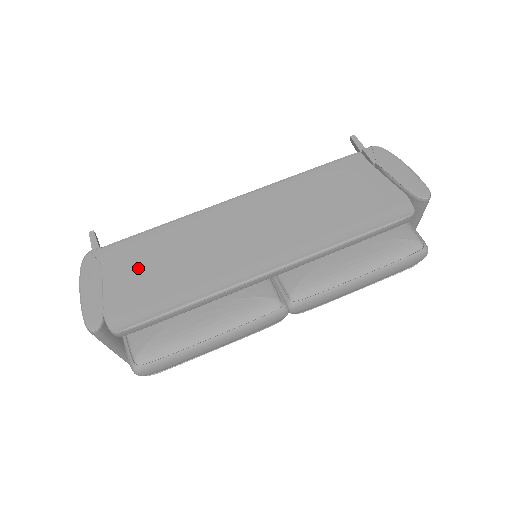
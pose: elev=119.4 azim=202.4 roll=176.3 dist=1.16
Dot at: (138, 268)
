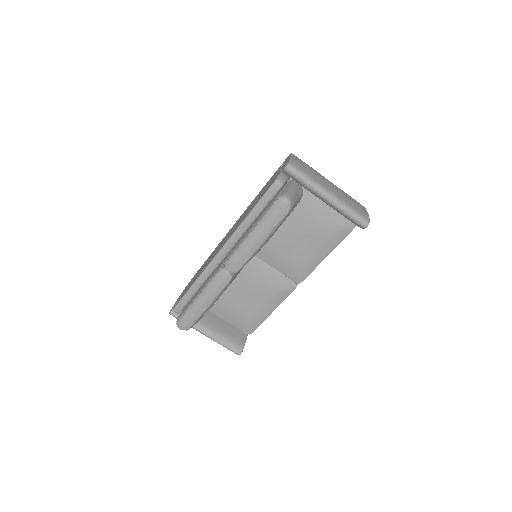
Dot at: (192, 280)
